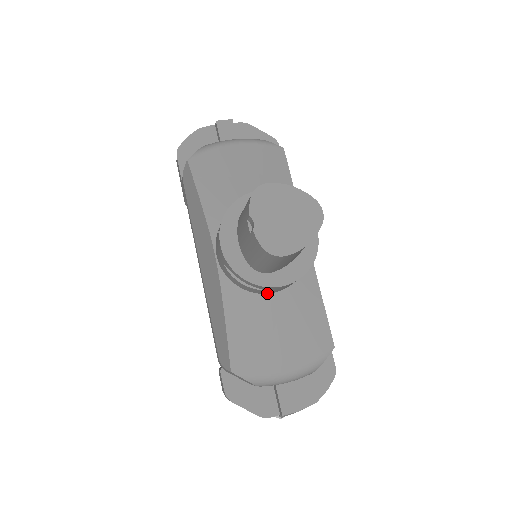
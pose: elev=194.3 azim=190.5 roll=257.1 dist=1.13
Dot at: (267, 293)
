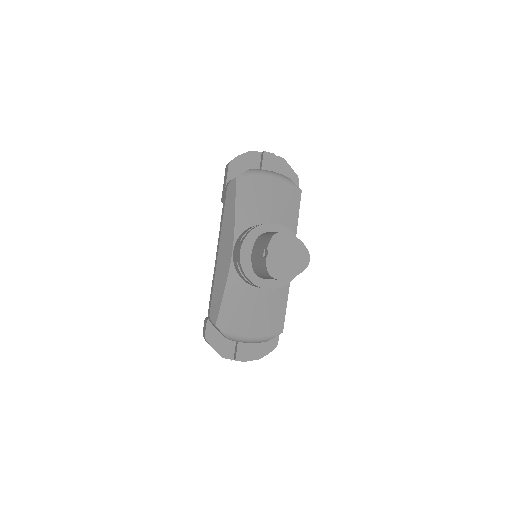
Dot at: occluded
